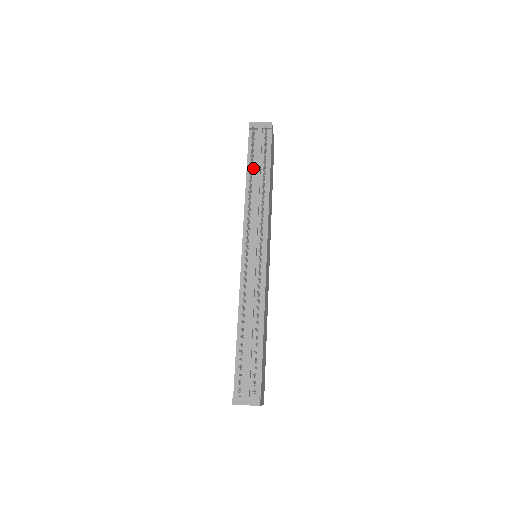
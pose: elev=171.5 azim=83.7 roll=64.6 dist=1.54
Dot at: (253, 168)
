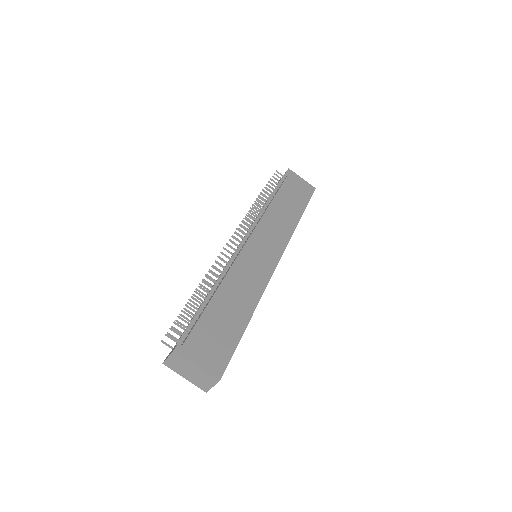
Dot at: occluded
